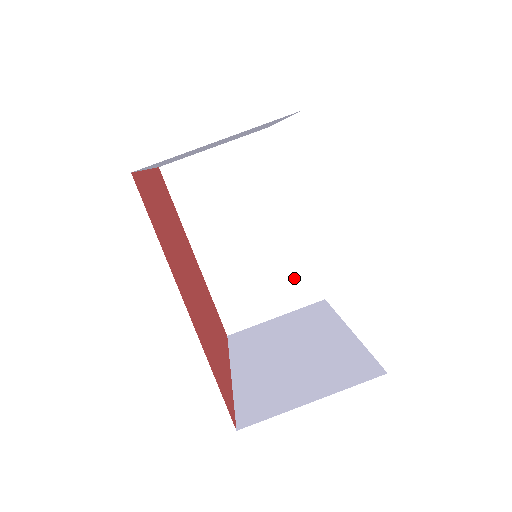
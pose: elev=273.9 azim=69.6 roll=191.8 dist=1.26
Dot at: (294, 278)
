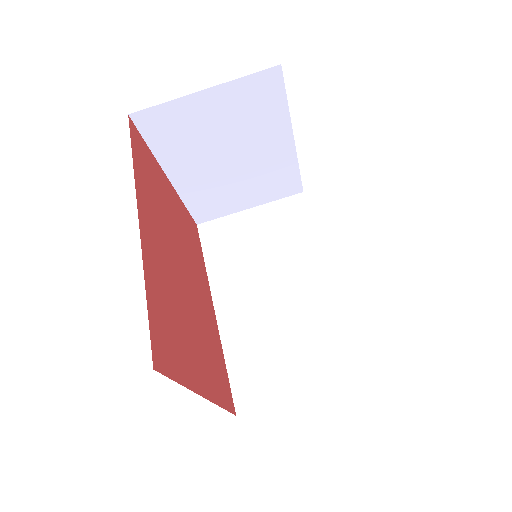
Dot at: (326, 346)
